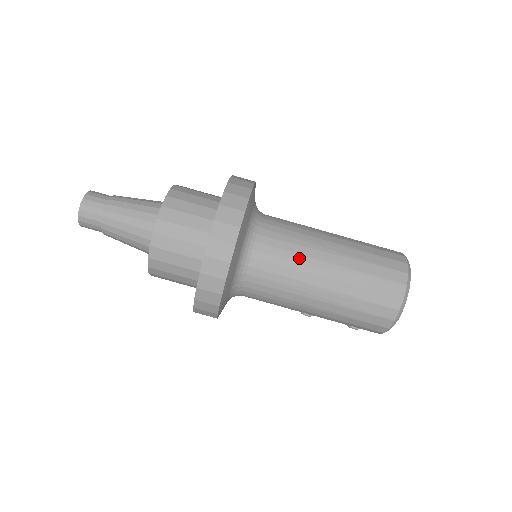
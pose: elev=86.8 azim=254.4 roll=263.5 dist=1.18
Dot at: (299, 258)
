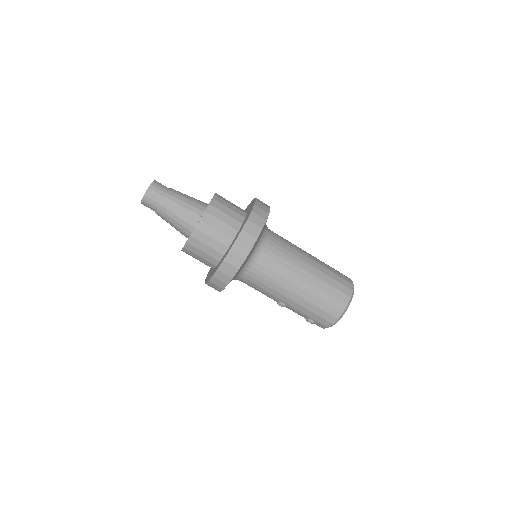
Dot at: (292, 255)
